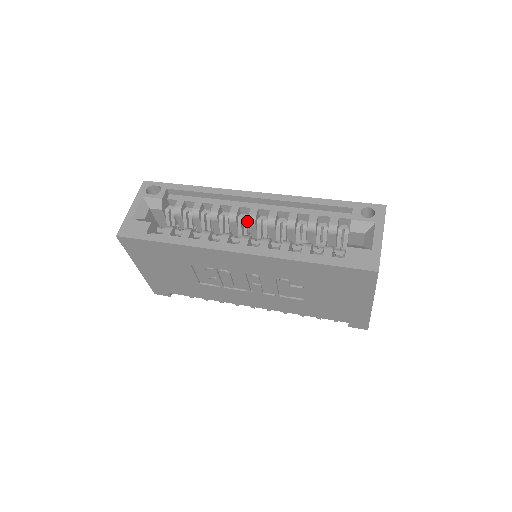
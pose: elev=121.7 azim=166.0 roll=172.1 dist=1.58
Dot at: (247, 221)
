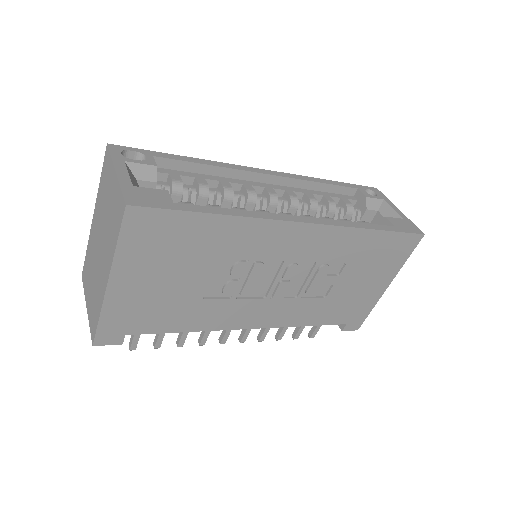
Dot at: (266, 202)
